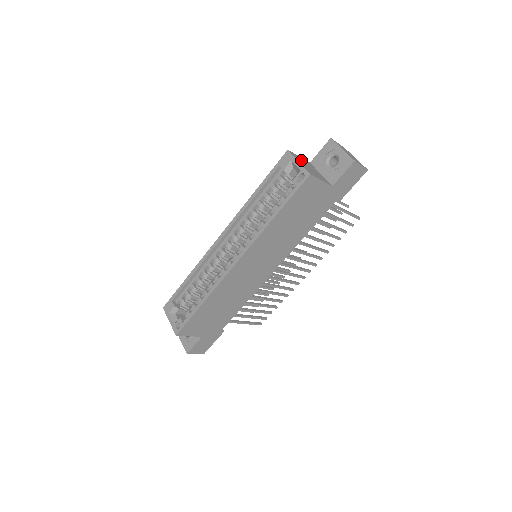
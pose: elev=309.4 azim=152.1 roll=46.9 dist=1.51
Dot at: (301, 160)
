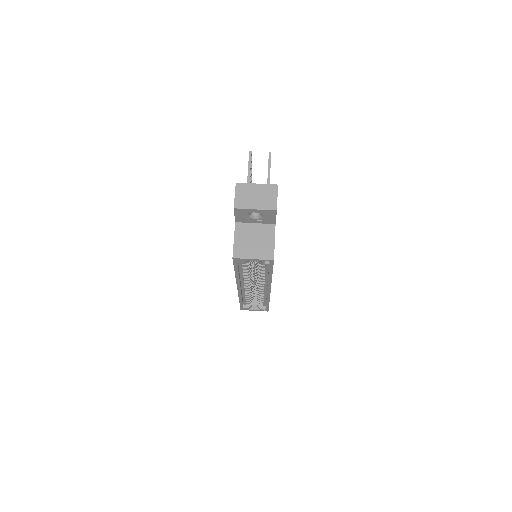
Dot at: (244, 246)
